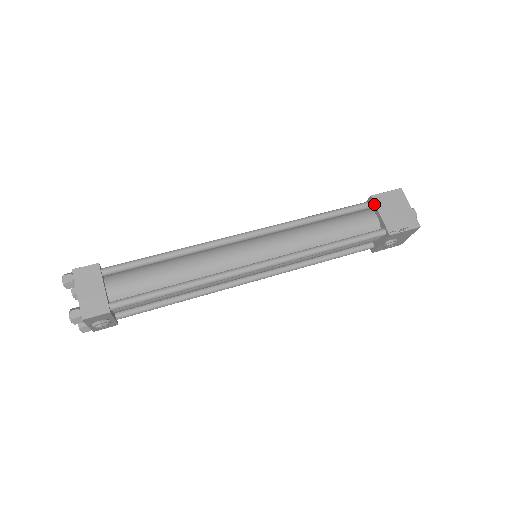
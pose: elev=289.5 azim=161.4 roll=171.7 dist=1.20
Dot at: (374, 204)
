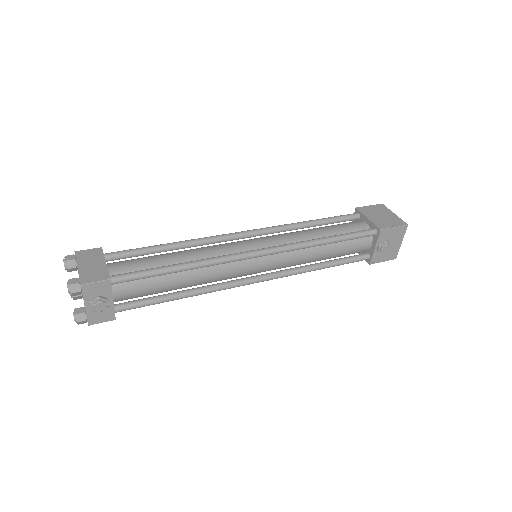
Dot at: (360, 213)
